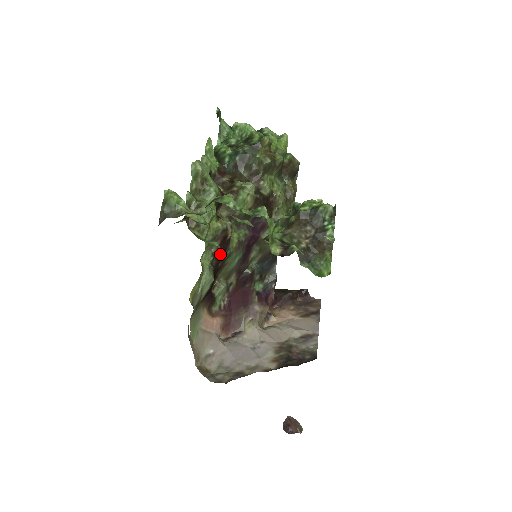
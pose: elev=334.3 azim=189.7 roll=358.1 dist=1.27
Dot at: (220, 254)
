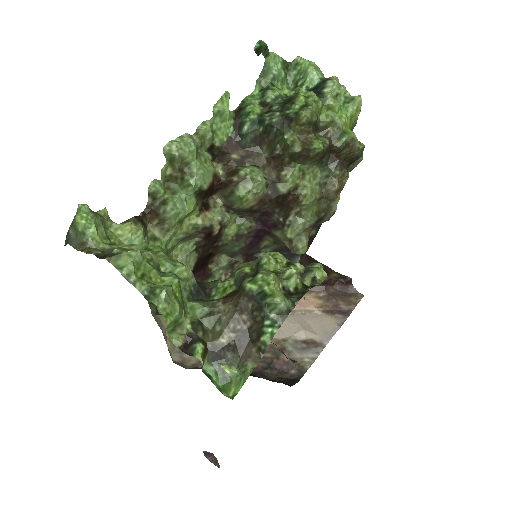
Dot at: (208, 244)
